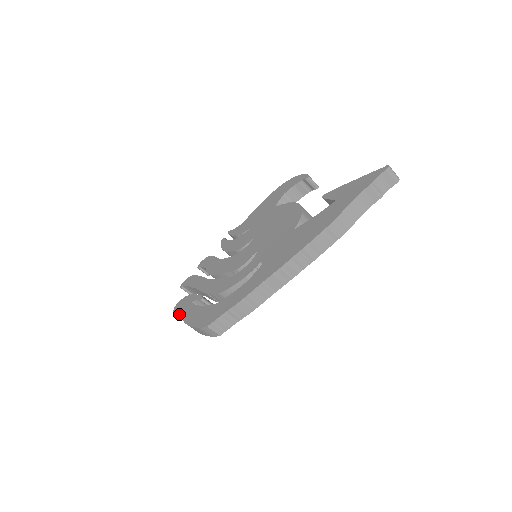
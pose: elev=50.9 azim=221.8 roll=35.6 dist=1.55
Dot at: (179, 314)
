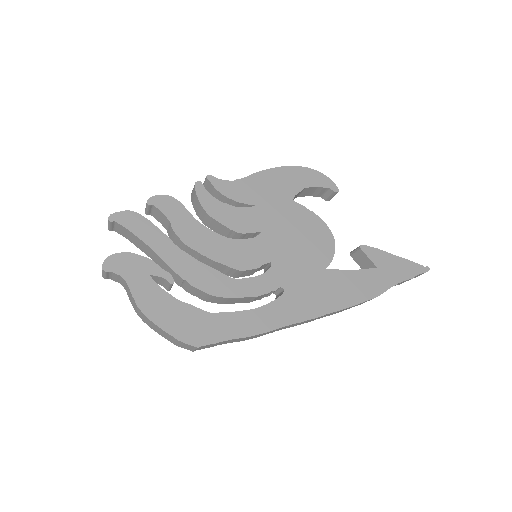
Dot at: (109, 274)
